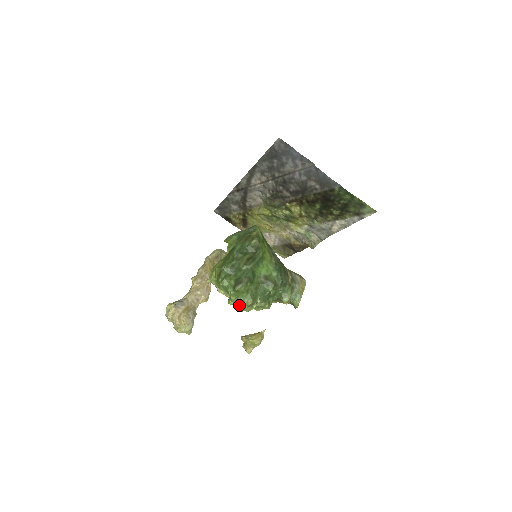
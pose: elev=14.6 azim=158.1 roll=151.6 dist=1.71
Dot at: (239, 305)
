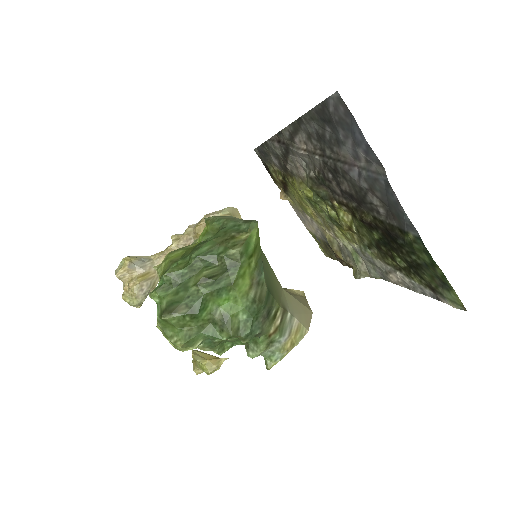
Dot at: (166, 337)
